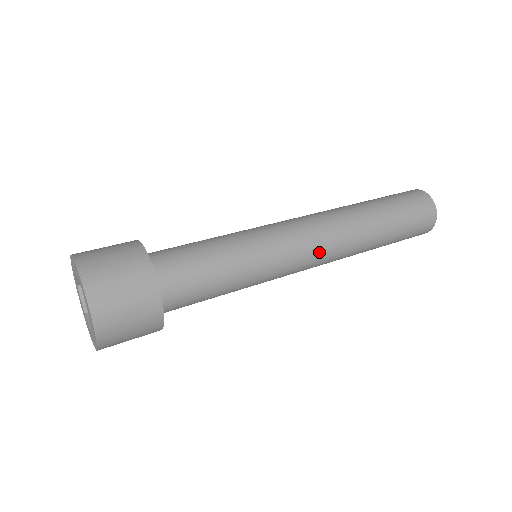
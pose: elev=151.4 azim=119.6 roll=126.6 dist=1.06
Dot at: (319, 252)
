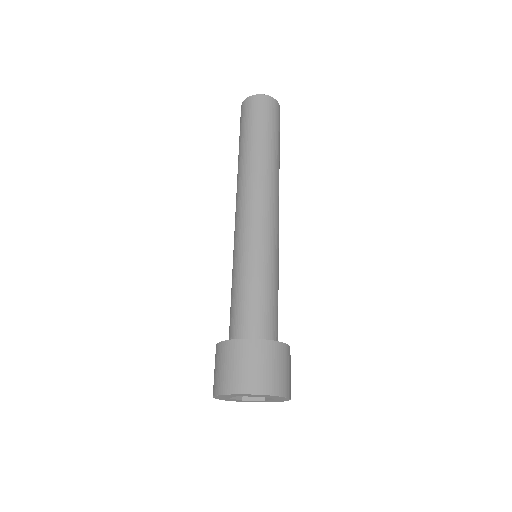
Dot at: (278, 212)
